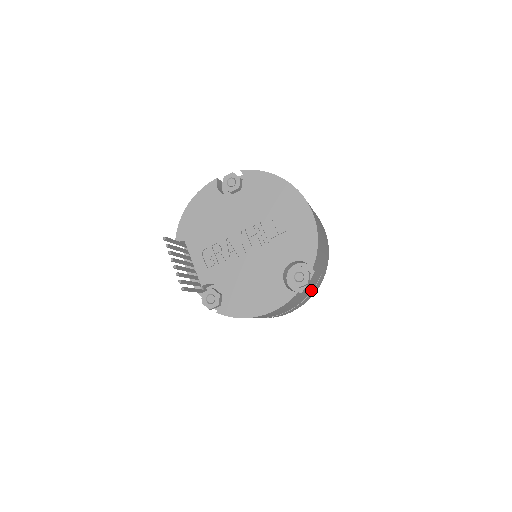
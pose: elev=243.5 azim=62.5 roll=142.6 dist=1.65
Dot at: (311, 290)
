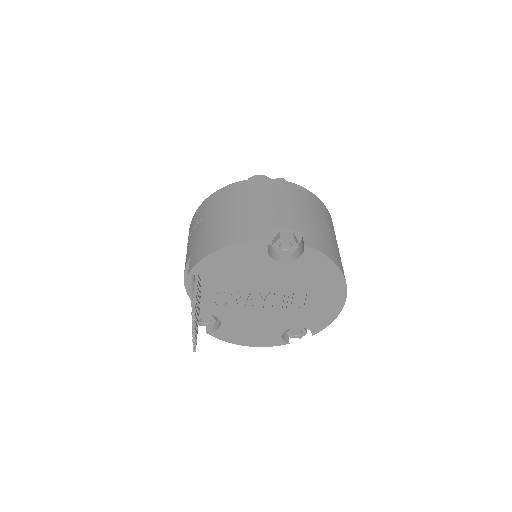
Dot at: occluded
